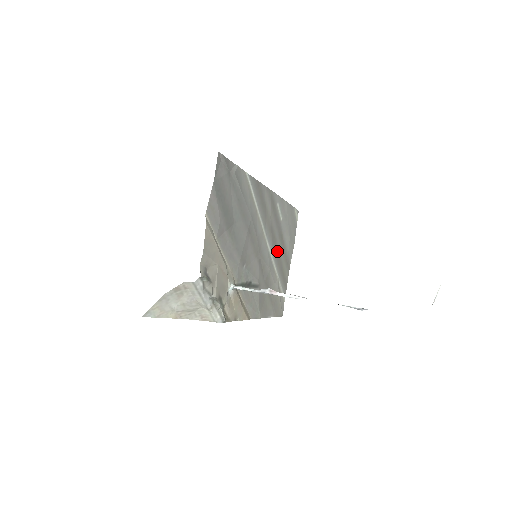
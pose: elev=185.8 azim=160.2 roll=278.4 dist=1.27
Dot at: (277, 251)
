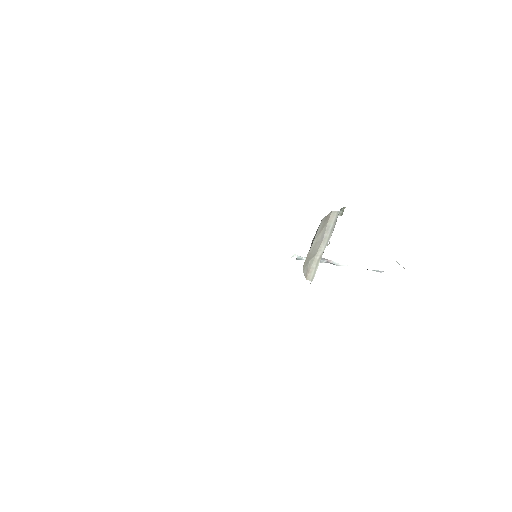
Dot at: occluded
